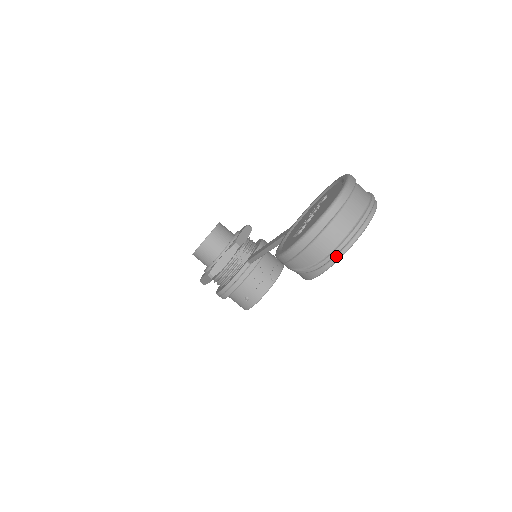
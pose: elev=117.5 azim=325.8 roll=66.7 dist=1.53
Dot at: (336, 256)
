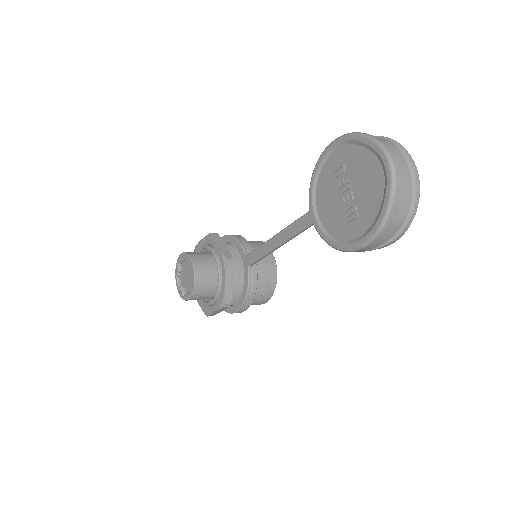
Dot at: (413, 214)
